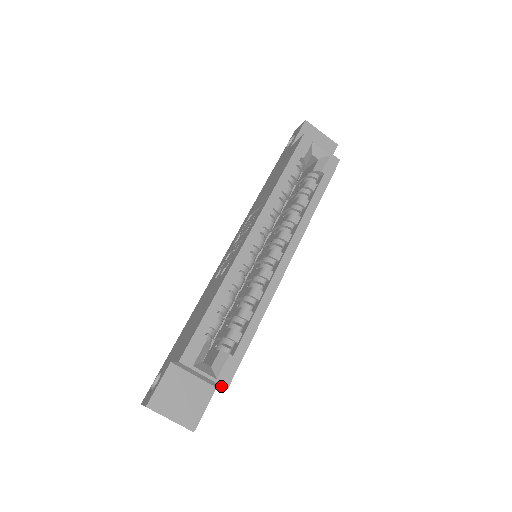
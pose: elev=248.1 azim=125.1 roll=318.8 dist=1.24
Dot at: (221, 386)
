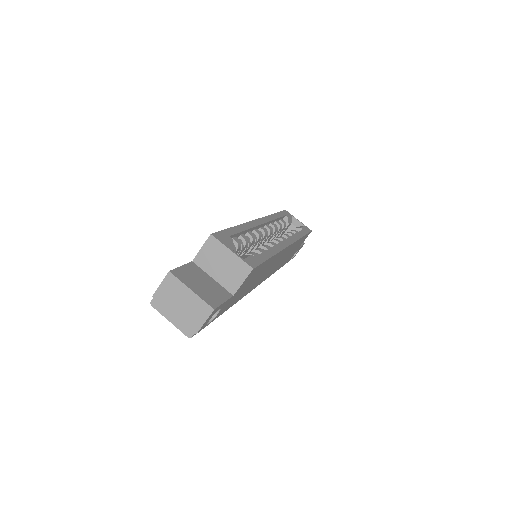
Dot at: (246, 268)
